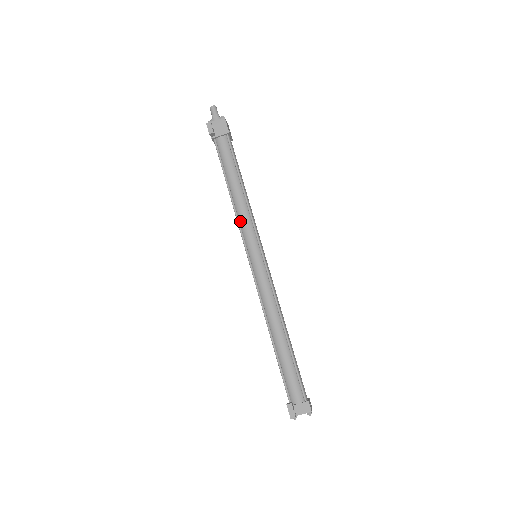
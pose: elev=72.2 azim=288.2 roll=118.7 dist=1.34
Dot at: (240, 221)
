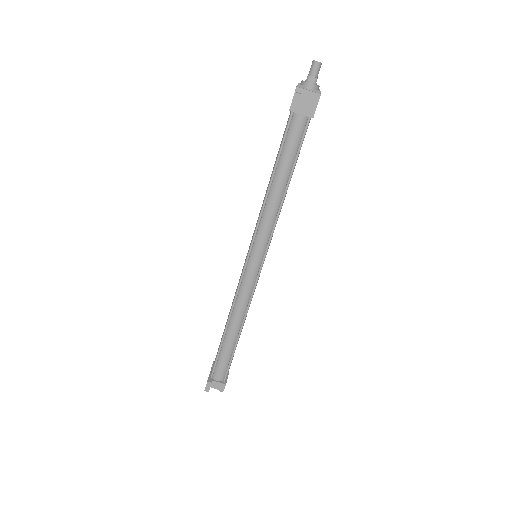
Dot at: (262, 220)
